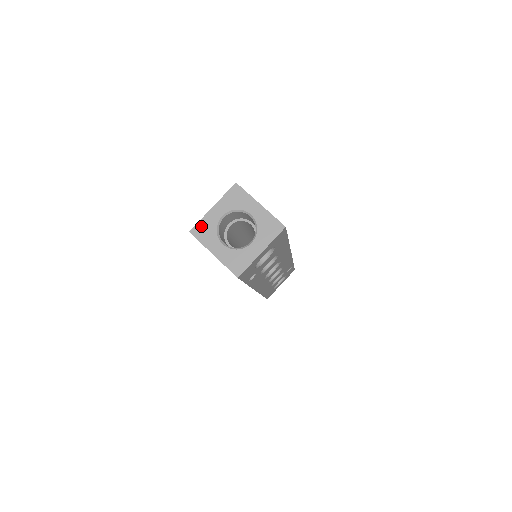
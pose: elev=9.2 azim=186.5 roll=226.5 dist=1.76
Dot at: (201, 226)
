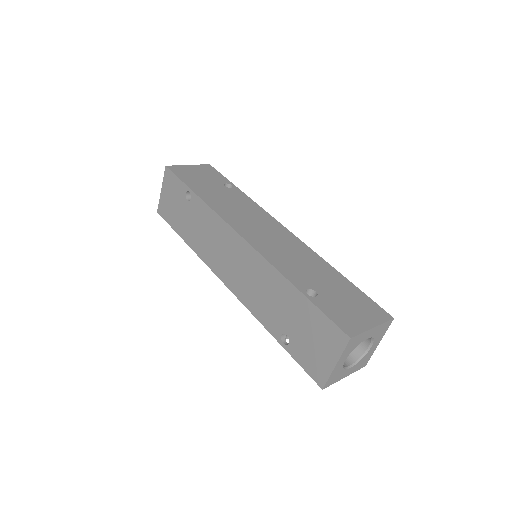
Dot at: (331, 379)
